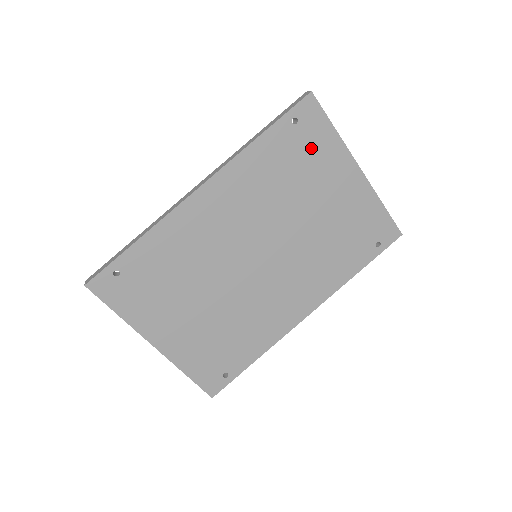
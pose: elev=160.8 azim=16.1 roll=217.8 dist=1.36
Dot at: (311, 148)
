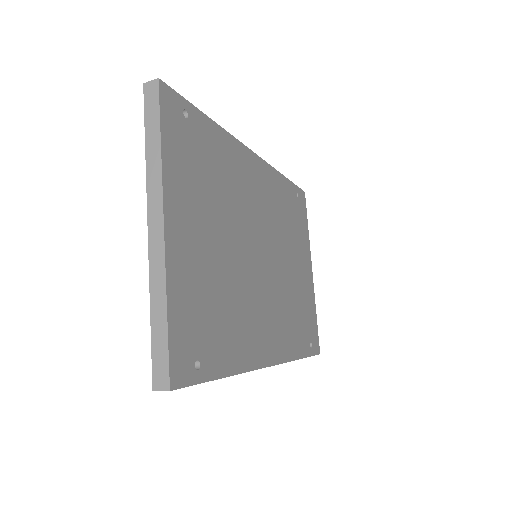
Dot at: (299, 221)
